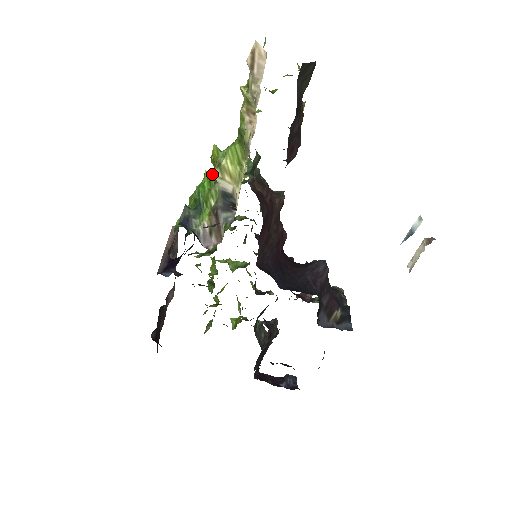
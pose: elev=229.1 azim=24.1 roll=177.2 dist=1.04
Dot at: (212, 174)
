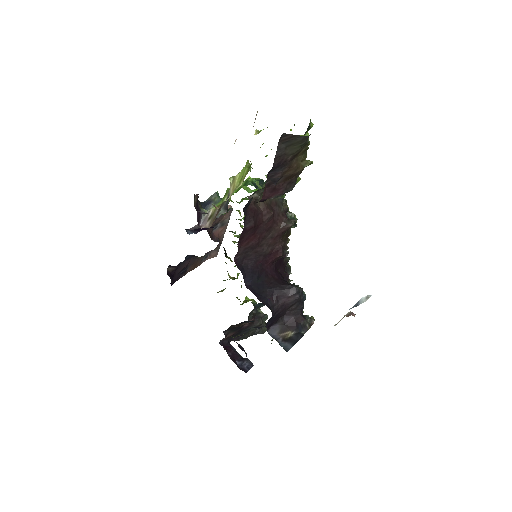
Dot at: (245, 180)
